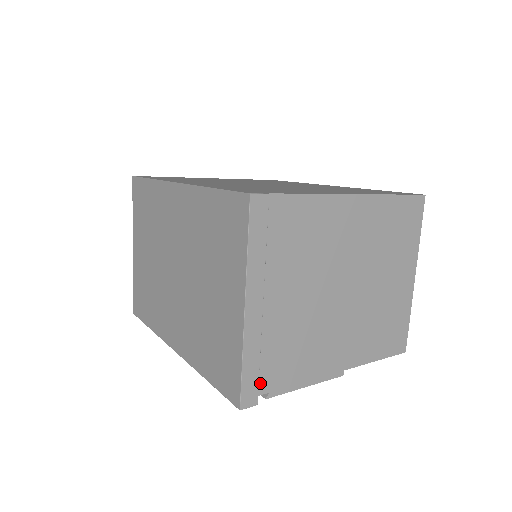
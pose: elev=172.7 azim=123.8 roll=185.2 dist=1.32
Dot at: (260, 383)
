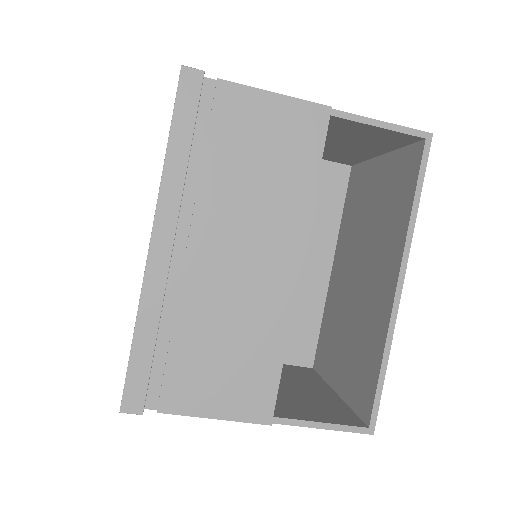
Dot at: occluded
